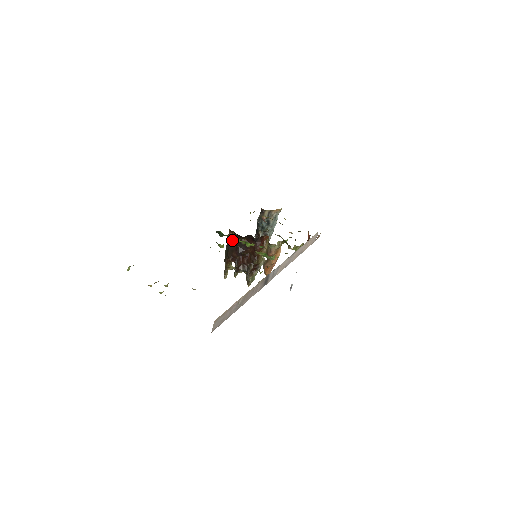
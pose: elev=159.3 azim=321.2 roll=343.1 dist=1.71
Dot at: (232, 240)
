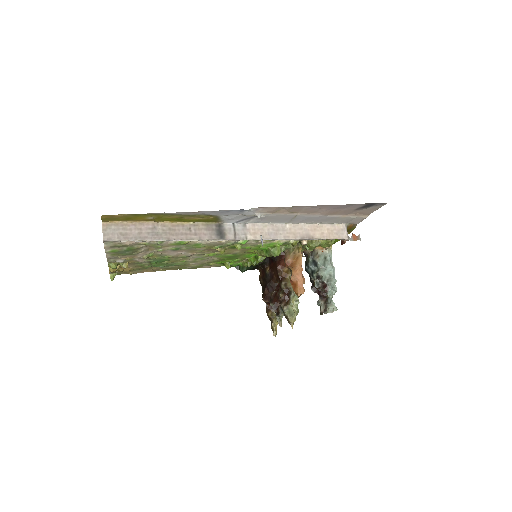
Dot at: (248, 266)
